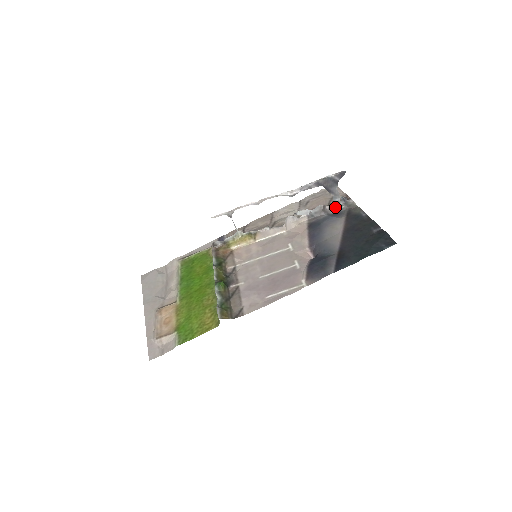
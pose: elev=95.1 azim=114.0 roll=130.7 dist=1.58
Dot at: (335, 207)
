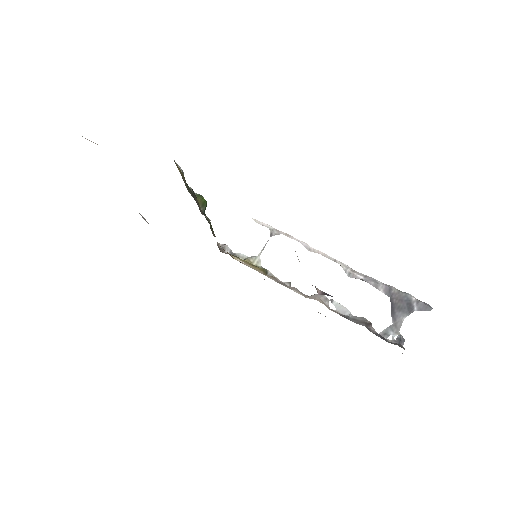
Dot at: (382, 336)
